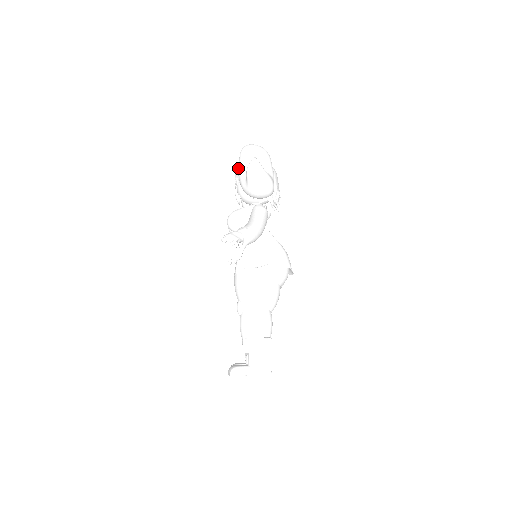
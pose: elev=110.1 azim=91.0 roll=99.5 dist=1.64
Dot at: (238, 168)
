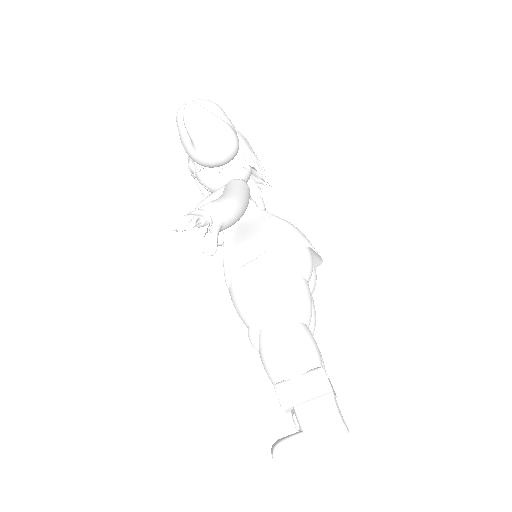
Dot at: occluded
